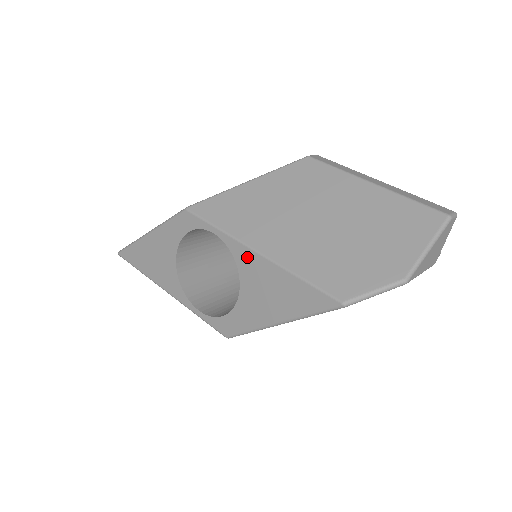
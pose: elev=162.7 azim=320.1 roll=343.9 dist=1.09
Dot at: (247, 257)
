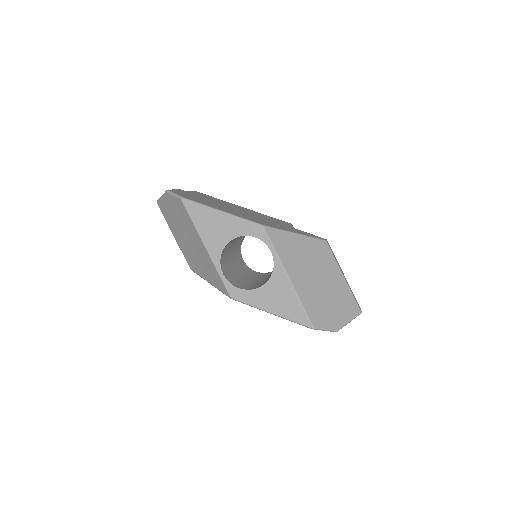
Dot at: (281, 276)
